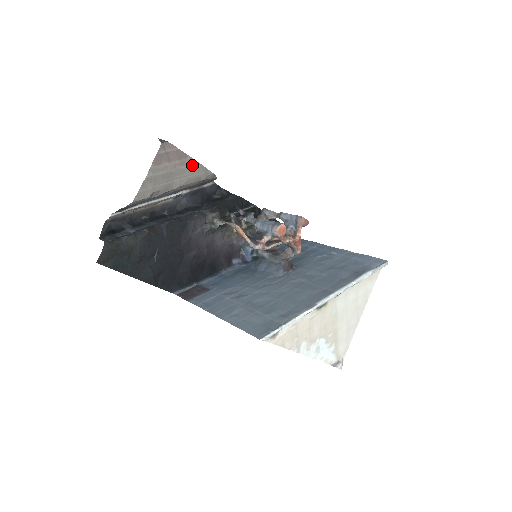
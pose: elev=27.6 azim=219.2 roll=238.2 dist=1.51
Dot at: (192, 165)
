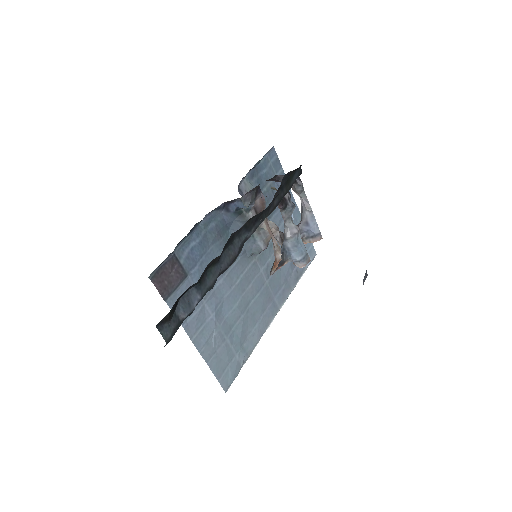
Dot at: occluded
